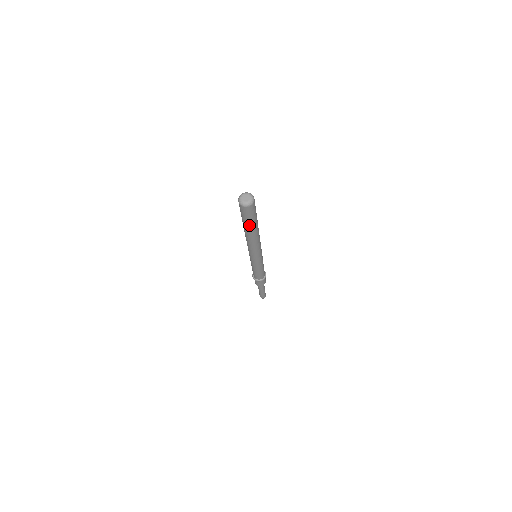
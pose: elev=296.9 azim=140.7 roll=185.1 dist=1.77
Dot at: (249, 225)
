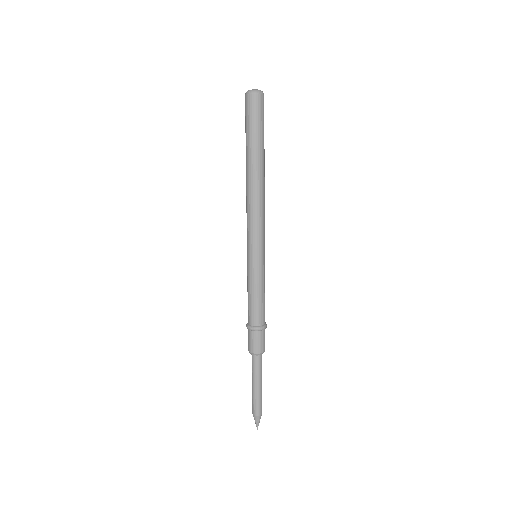
Dot at: (262, 142)
